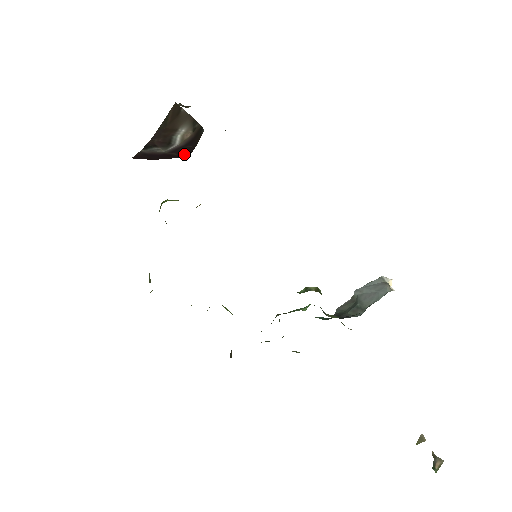
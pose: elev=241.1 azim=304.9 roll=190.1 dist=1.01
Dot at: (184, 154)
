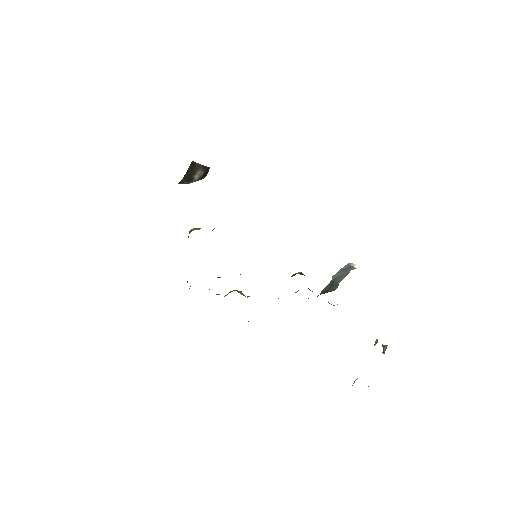
Dot at: (201, 179)
